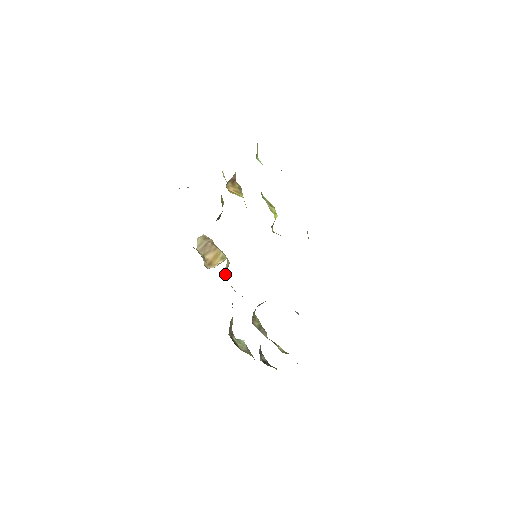
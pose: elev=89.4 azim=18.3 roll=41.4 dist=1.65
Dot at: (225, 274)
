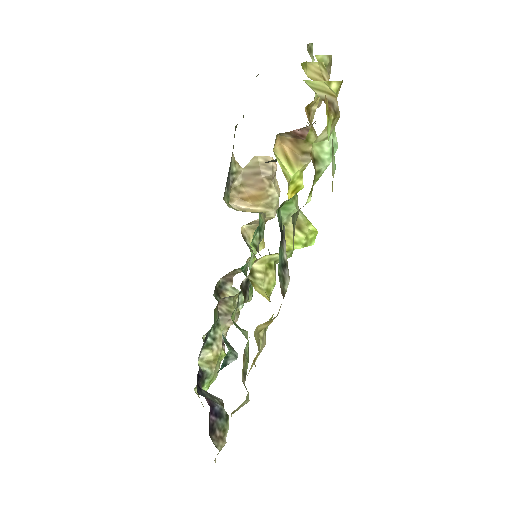
Dot at: (258, 224)
